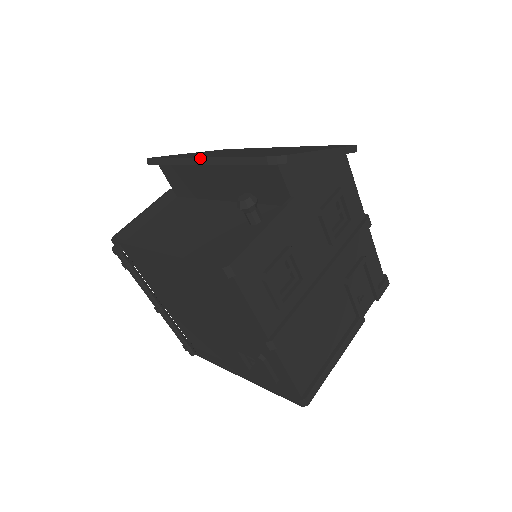
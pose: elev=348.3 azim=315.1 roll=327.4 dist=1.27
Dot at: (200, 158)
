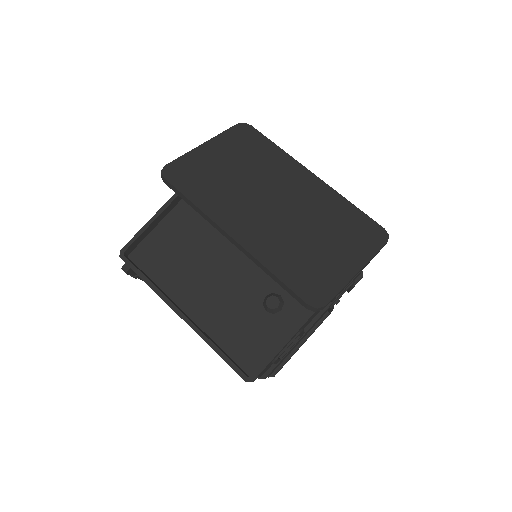
Dot at: (233, 239)
